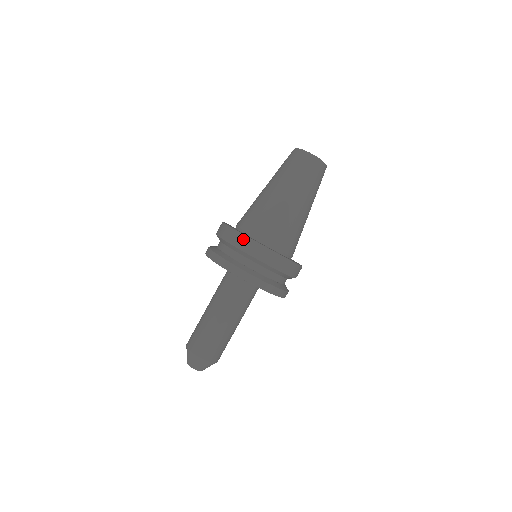
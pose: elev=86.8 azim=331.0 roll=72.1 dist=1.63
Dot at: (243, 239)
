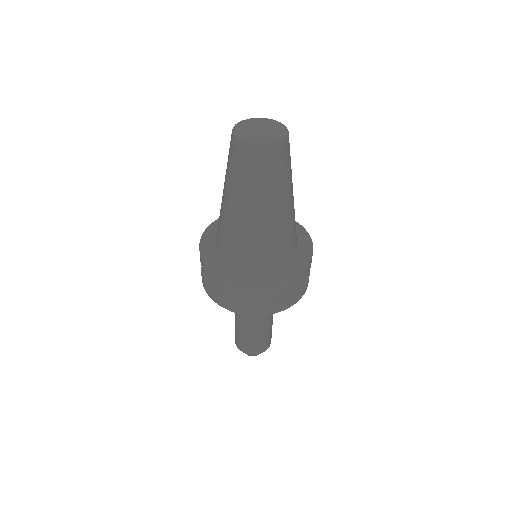
Dot at: (215, 276)
